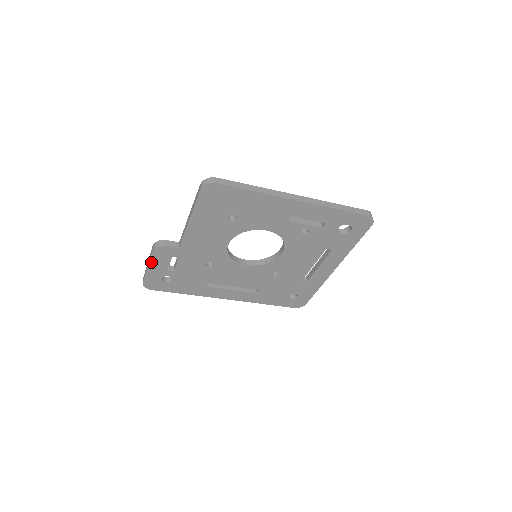
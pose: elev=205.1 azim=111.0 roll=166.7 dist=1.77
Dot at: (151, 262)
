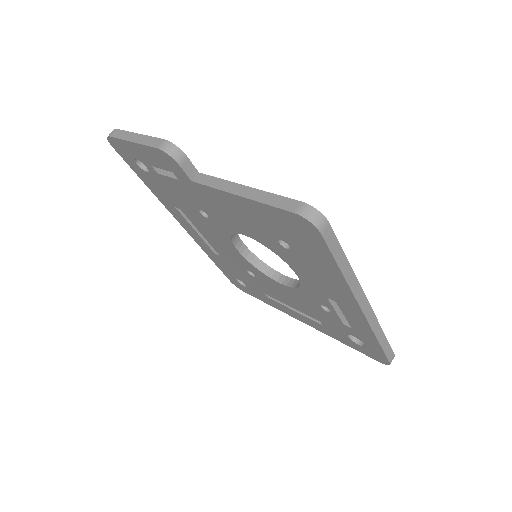
Dot at: (142, 146)
